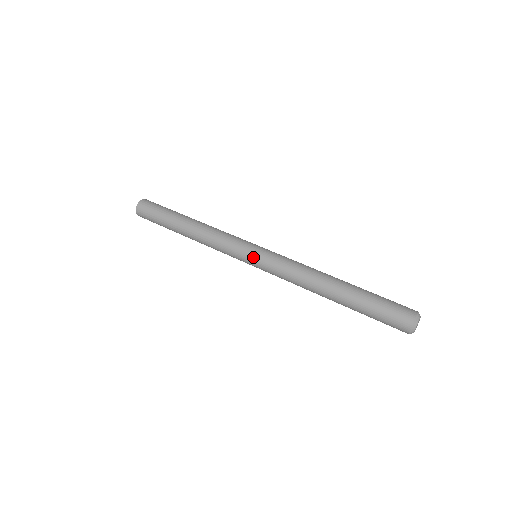
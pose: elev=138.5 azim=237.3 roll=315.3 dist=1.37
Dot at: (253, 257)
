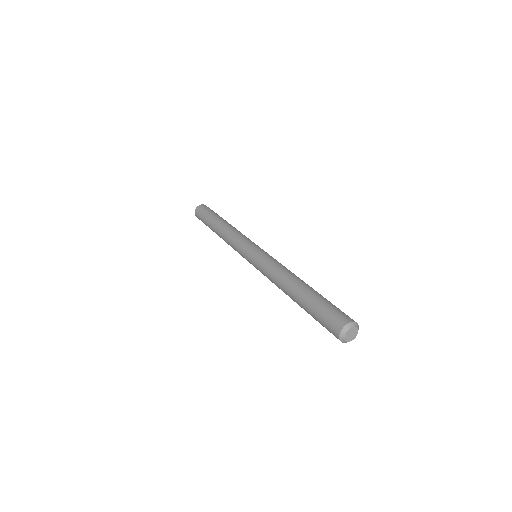
Dot at: (249, 262)
